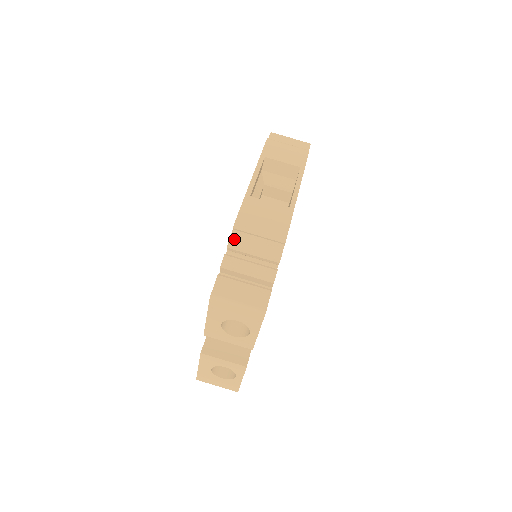
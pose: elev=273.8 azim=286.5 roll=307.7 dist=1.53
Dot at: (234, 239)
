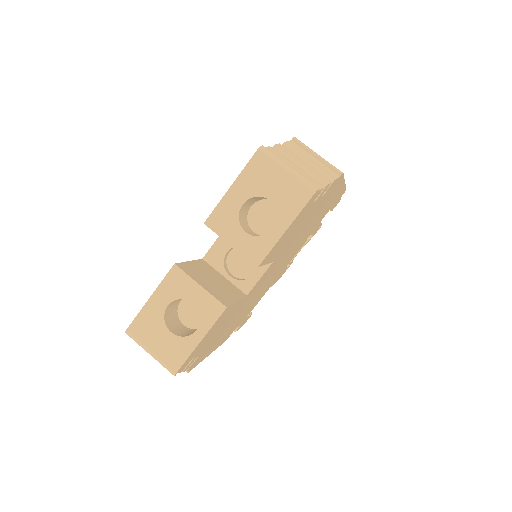
Dot at: (291, 144)
